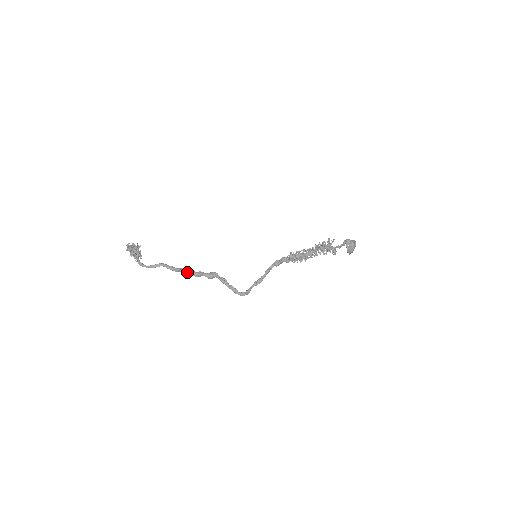
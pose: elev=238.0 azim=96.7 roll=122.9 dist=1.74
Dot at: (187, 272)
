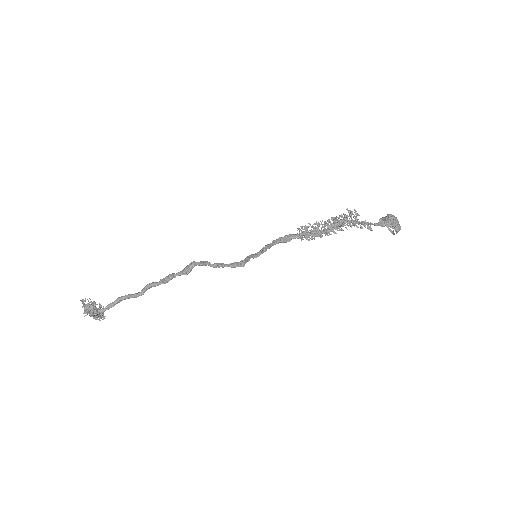
Dot at: (154, 283)
